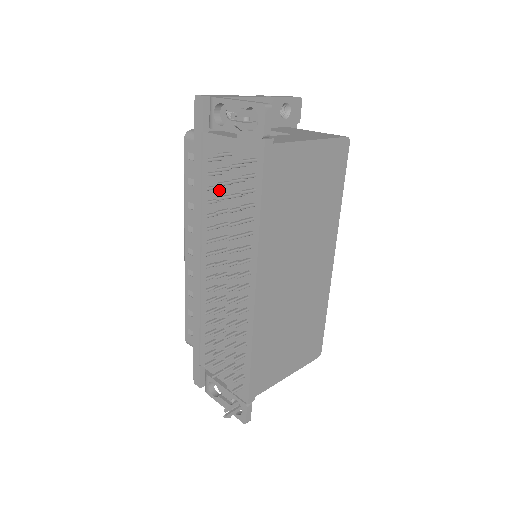
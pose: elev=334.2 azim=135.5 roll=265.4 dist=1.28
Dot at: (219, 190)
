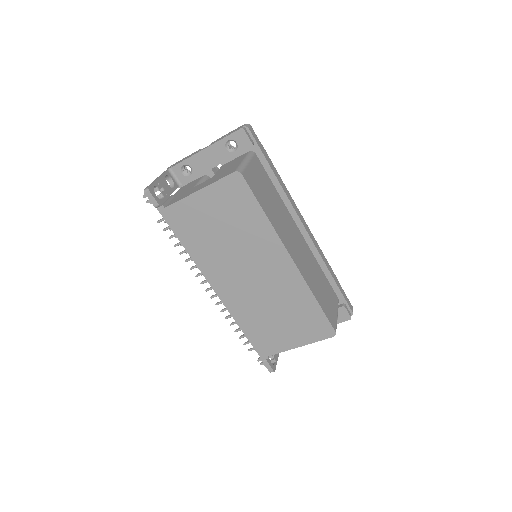
Dot at: occluded
